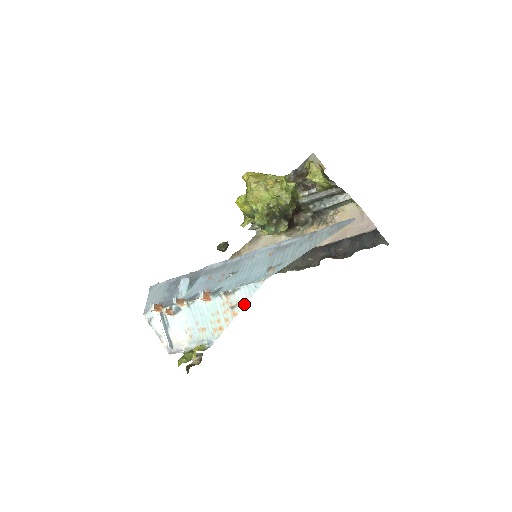
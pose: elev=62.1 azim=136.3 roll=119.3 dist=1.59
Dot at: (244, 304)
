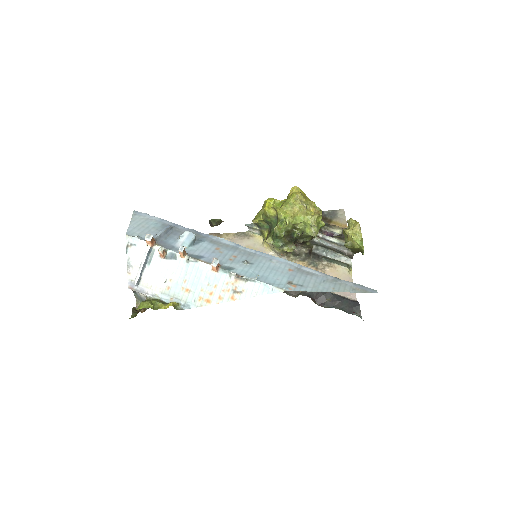
Dot at: (250, 296)
